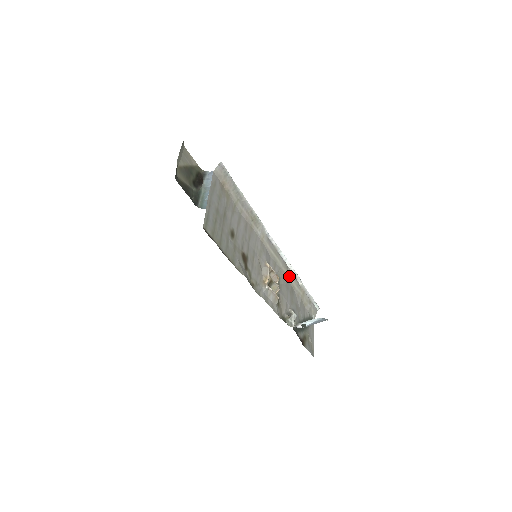
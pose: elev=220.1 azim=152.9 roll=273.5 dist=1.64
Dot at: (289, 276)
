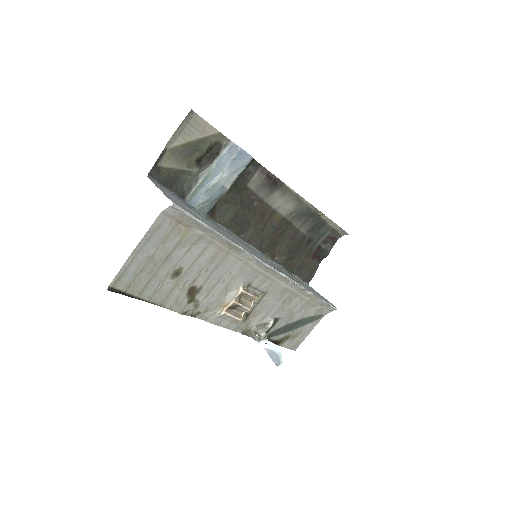
Dot at: (290, 287)
